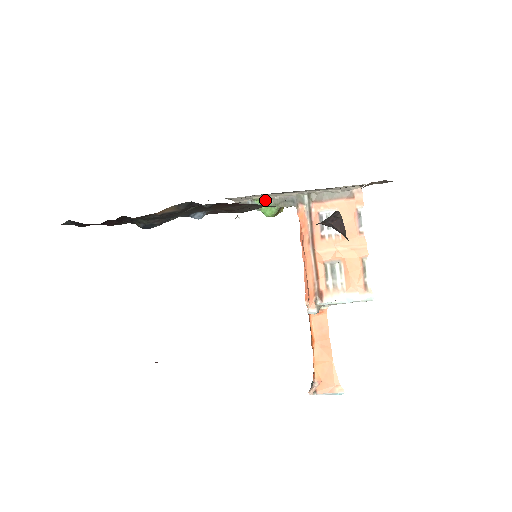
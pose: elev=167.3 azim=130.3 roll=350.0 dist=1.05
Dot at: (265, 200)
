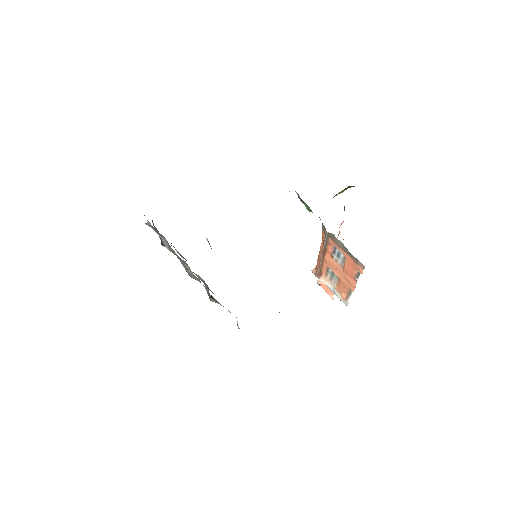
Dot at: occluded
